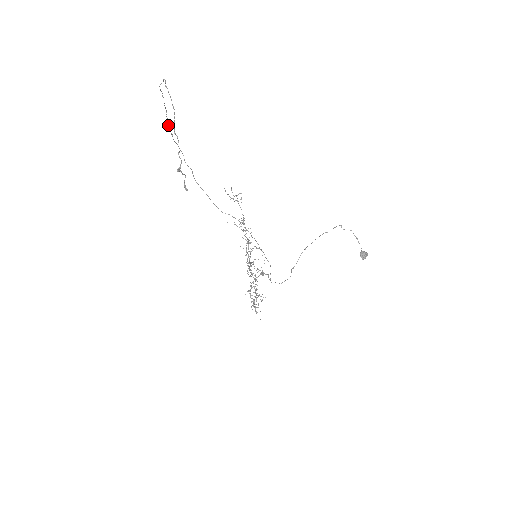
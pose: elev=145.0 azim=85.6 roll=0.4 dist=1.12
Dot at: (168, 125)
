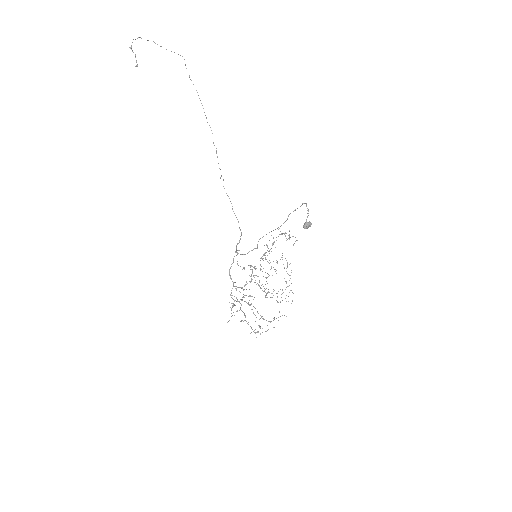
Dot at: (203, 108)
